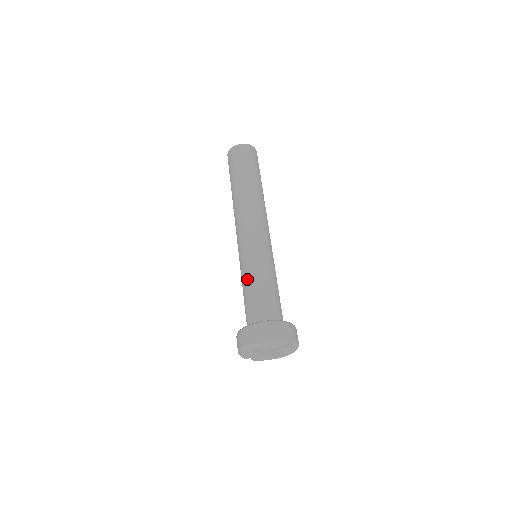
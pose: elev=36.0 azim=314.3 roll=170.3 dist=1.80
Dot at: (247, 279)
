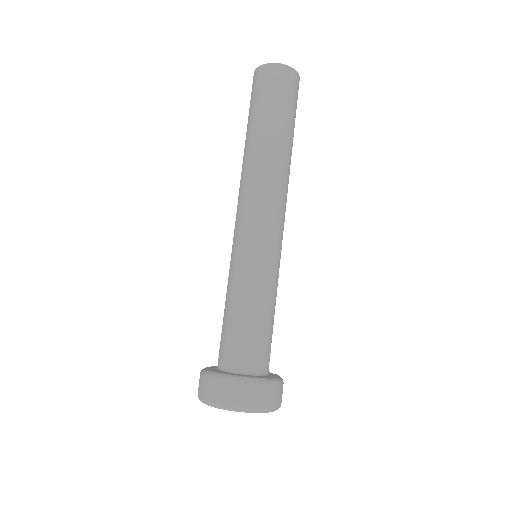
Dot at: (257, 299)
